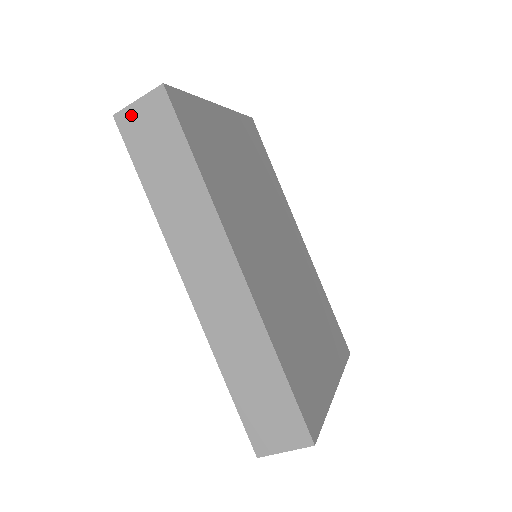
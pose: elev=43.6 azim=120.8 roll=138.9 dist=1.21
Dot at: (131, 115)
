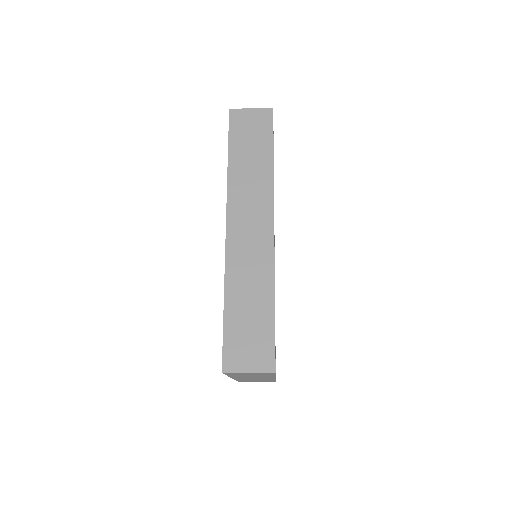
Dot at: (242, 114)
